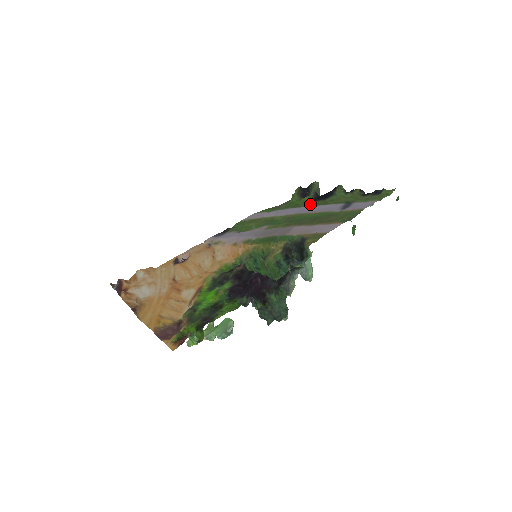
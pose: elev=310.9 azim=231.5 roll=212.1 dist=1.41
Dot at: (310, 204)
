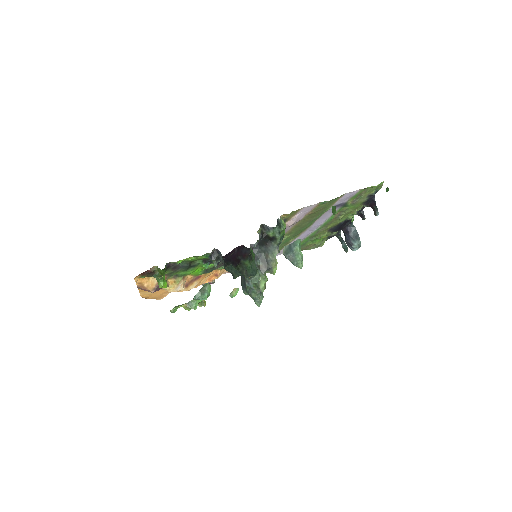
Dot at: (325, 229)
